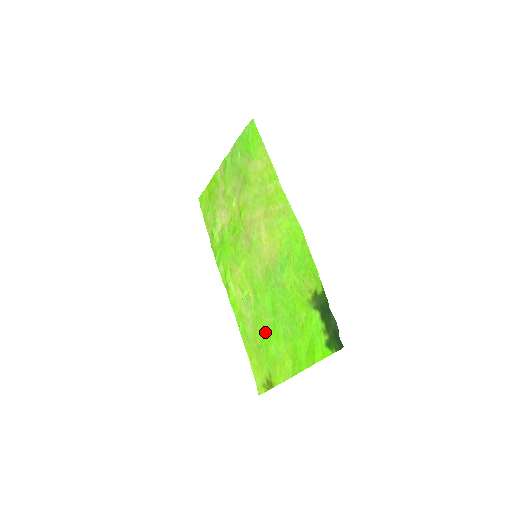
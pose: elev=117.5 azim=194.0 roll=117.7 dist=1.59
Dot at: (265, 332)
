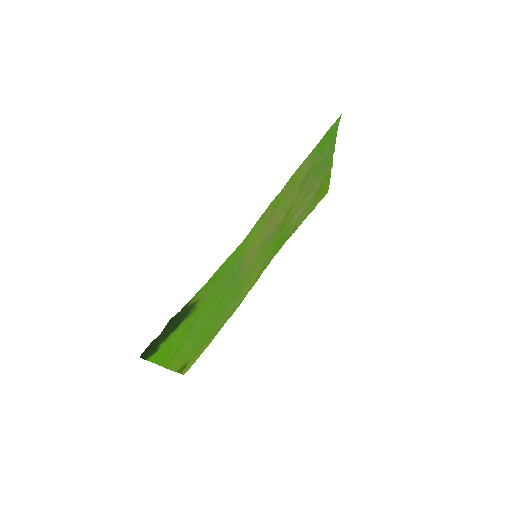
Dot at: (212, 326)
